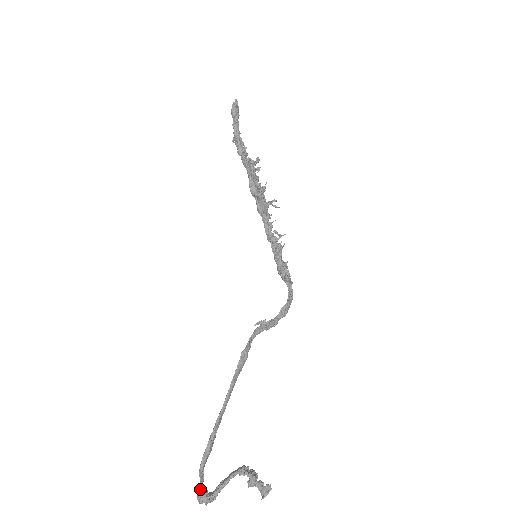
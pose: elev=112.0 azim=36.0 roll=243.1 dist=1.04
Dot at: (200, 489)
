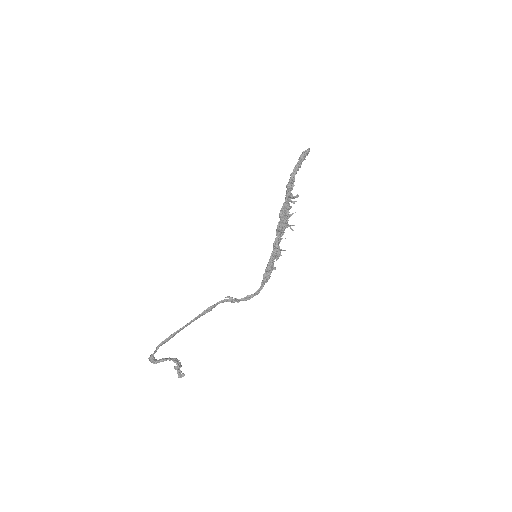
Dot at: (152, 355)
